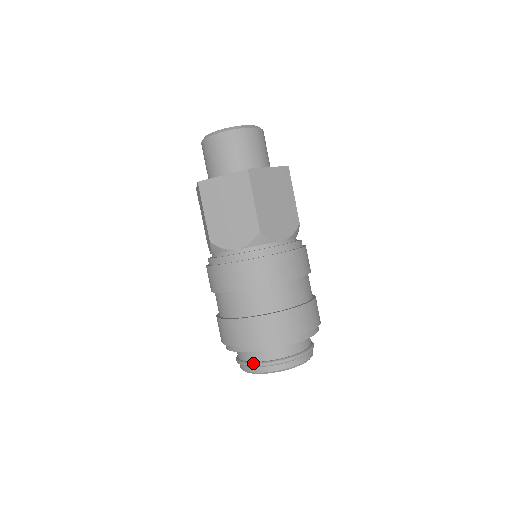
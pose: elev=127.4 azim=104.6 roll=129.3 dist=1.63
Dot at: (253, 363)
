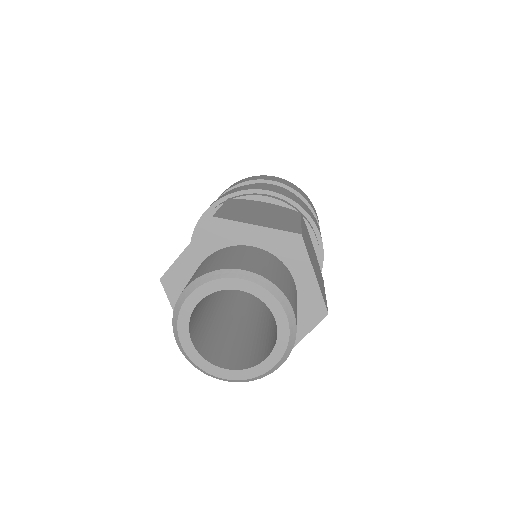
Dot at: occluded
